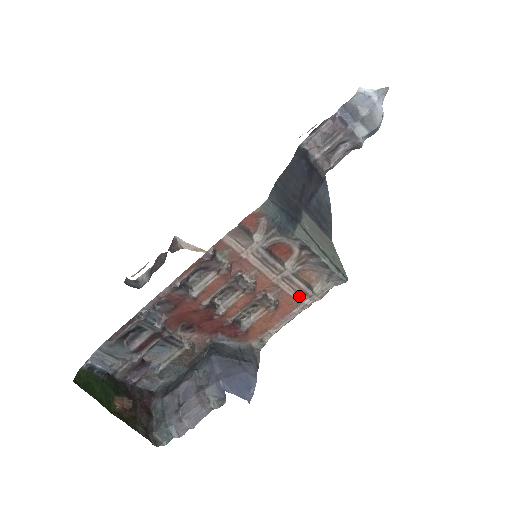
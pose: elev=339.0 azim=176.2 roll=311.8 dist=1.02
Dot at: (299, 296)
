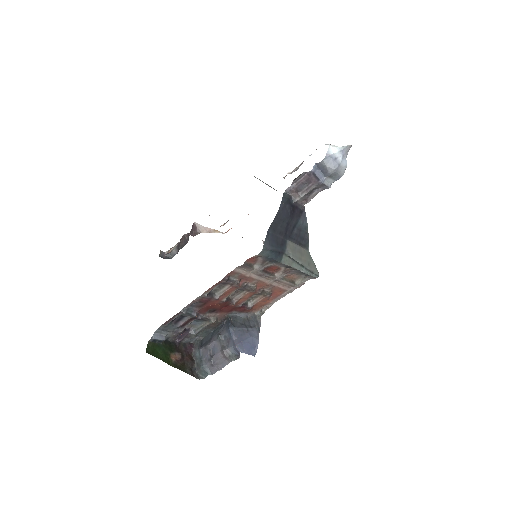
Dot at: (286, 287)
